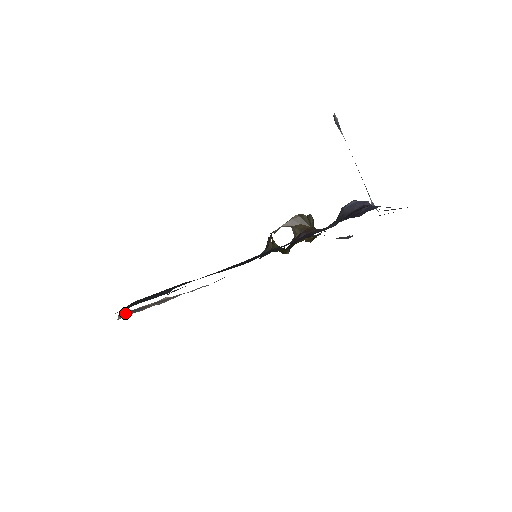
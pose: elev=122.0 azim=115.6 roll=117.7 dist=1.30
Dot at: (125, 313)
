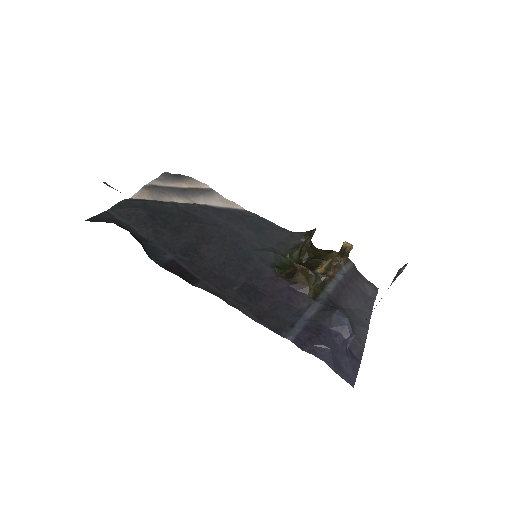
Dot at: (147, 191)
